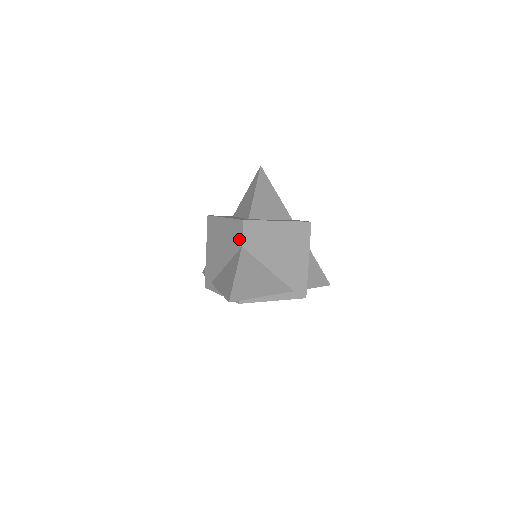
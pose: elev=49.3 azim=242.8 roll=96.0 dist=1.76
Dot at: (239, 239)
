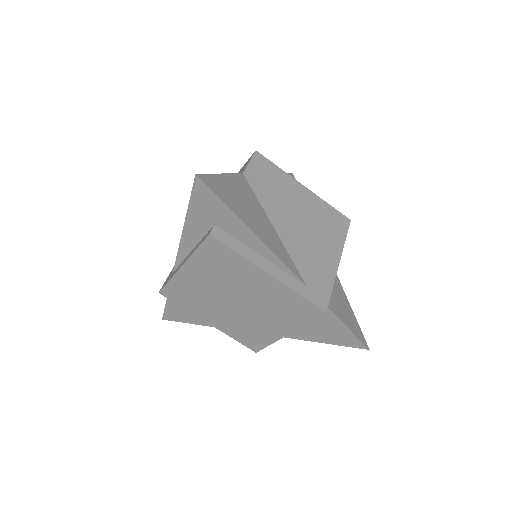
Dot at: (242, 172)
